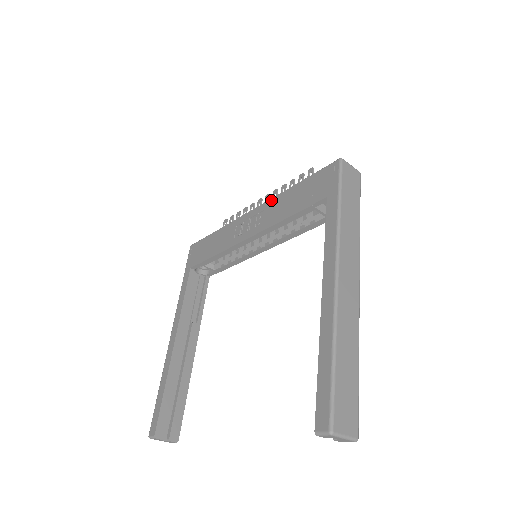
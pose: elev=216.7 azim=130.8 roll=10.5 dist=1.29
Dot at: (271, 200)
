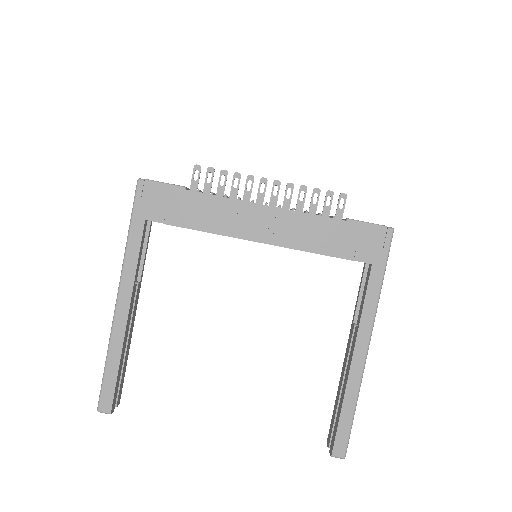
Dot at: (300, 214)
